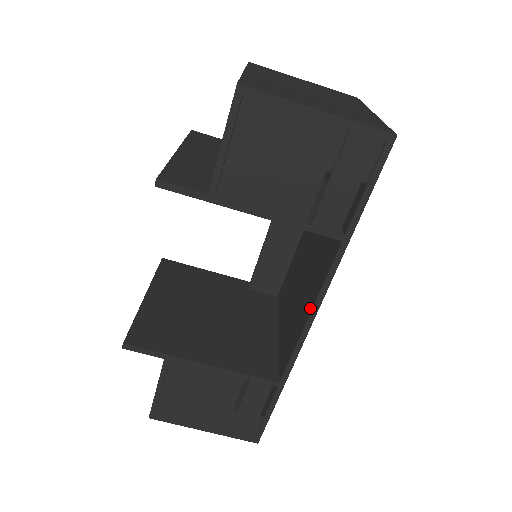
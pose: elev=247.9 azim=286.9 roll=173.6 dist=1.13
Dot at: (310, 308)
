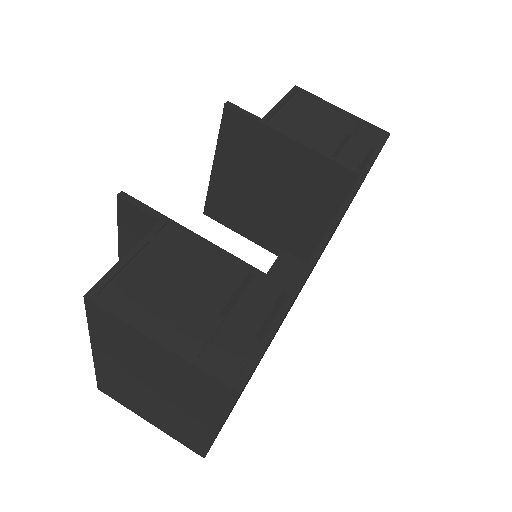
Dot at: occluded
